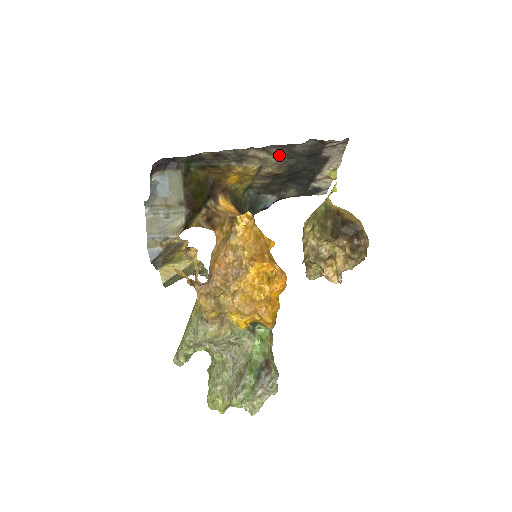
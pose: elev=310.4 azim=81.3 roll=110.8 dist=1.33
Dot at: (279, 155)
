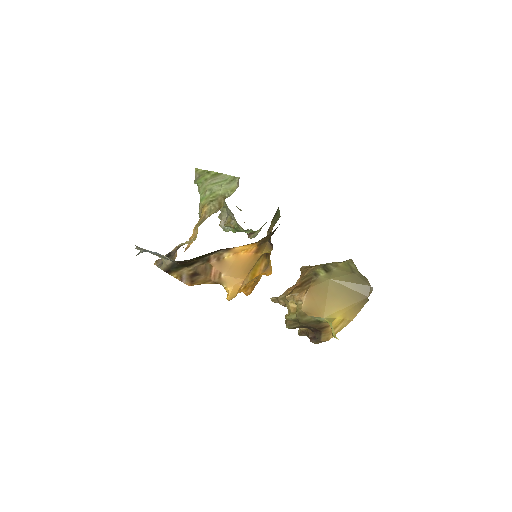
Dot at: occluded
